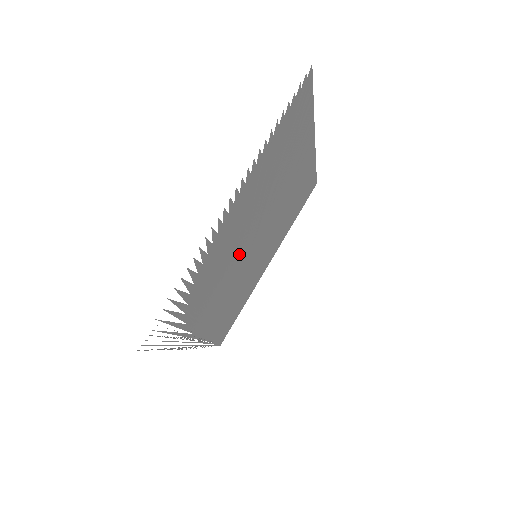
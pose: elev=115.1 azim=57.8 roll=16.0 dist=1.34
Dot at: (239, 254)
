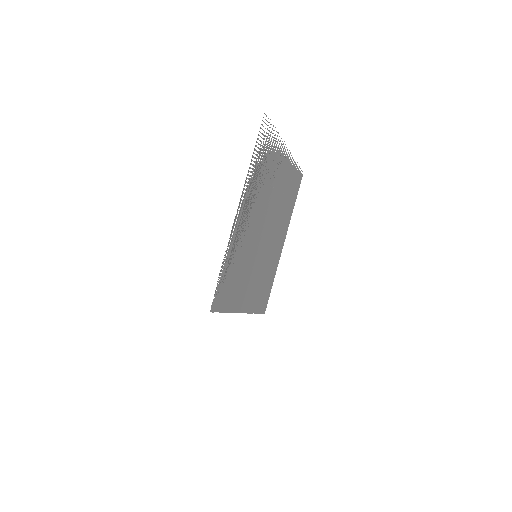
Dot at: (265, 212)
